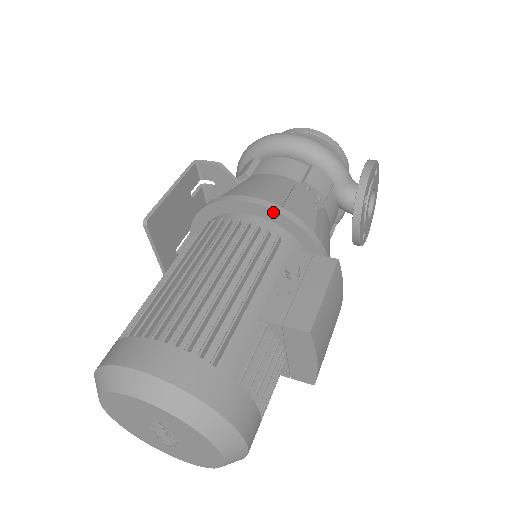
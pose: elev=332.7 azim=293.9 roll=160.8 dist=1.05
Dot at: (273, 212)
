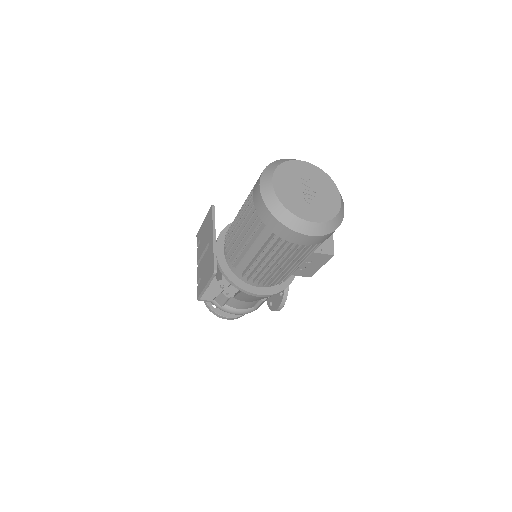
Dot at: occluded
